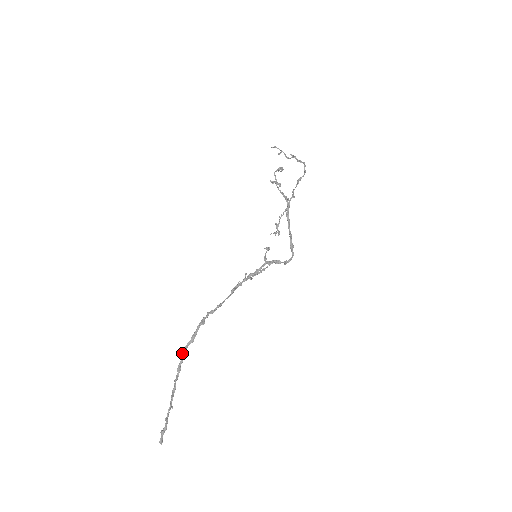
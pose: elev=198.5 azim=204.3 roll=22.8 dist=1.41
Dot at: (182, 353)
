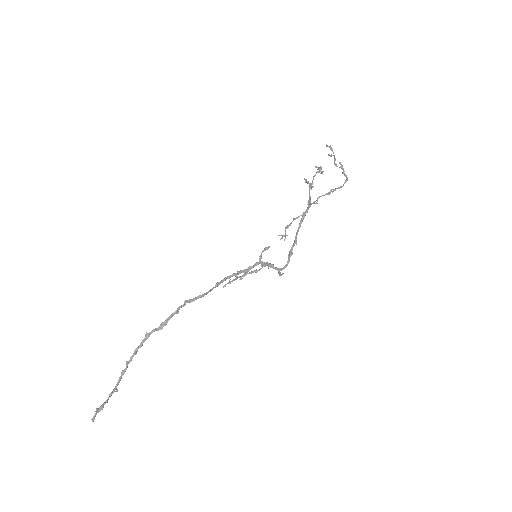
Dot at: (145, 337)
